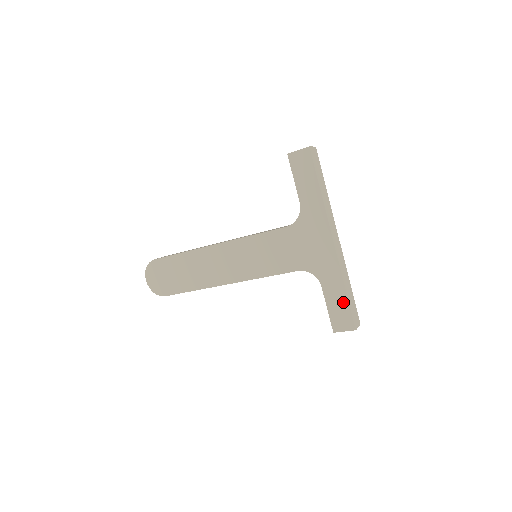
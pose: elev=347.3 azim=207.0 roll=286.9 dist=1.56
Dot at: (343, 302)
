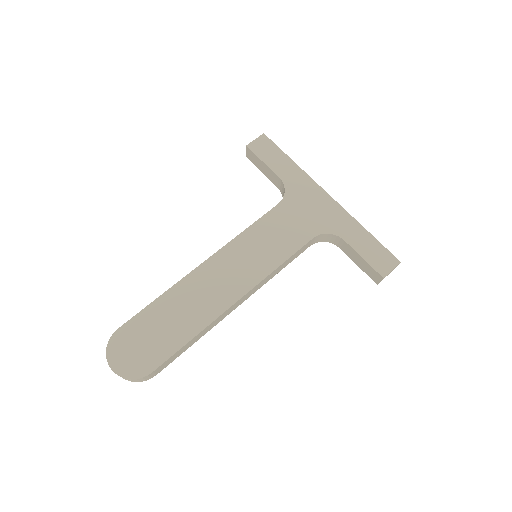
Dot at: (372, 243)
